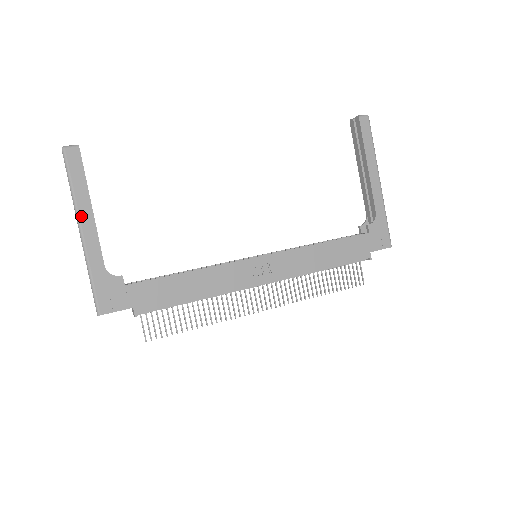
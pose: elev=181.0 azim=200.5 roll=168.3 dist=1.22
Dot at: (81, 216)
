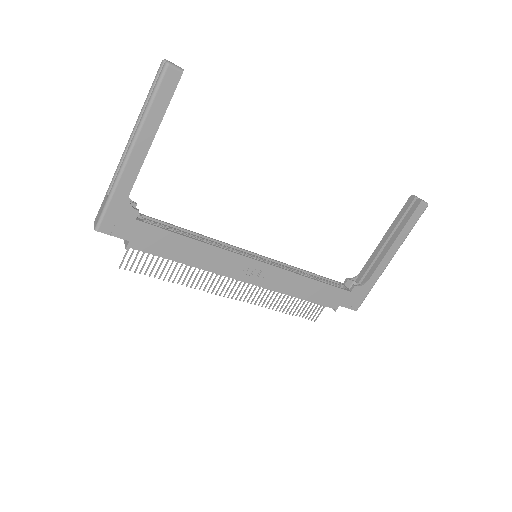
Dot at: (140, 138)
